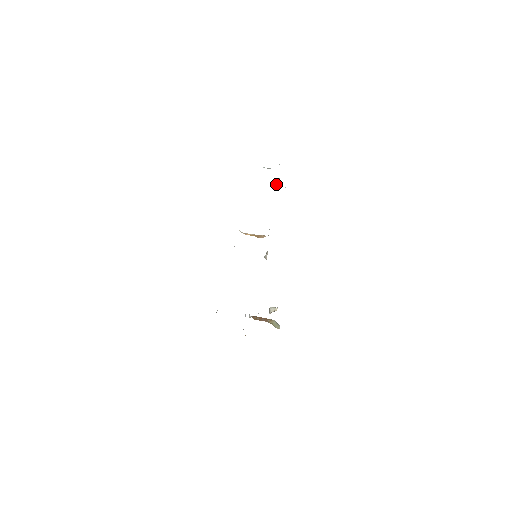
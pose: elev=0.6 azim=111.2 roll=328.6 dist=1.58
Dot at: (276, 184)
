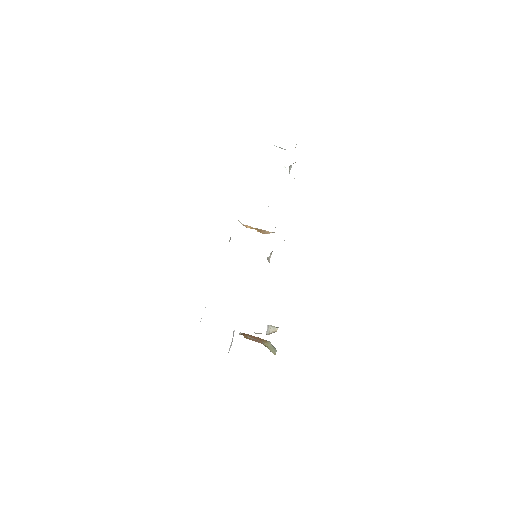
Dot at: (289, 169)
